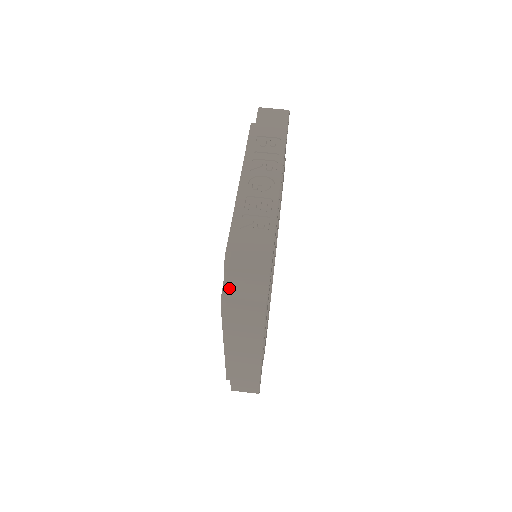
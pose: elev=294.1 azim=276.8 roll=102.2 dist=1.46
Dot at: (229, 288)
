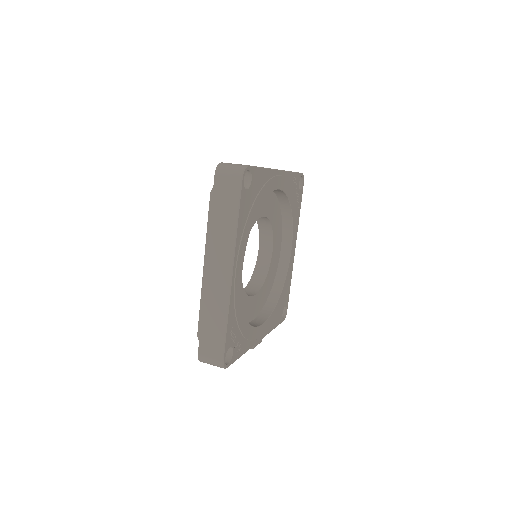
Dot at: (219, 167)
